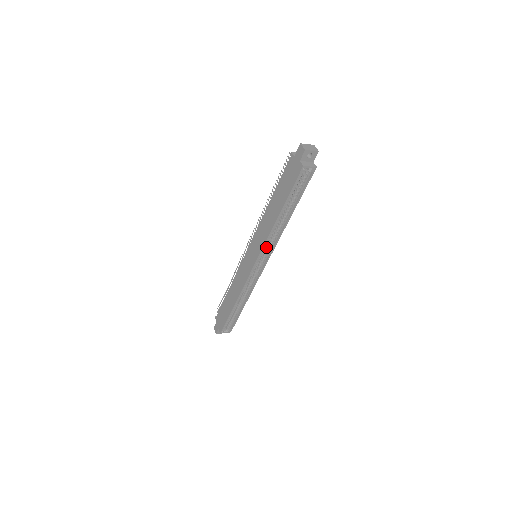
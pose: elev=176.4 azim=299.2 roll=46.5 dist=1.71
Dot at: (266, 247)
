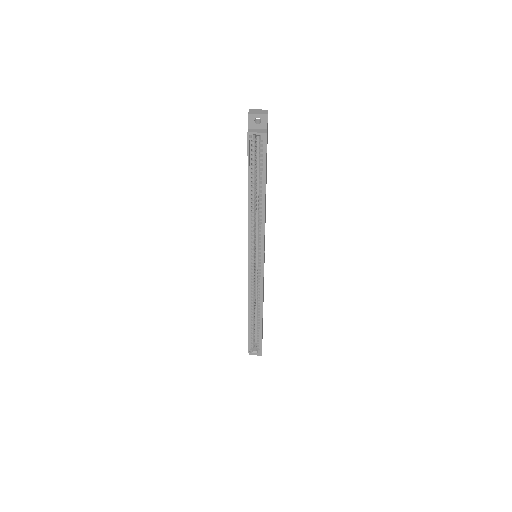
Dot at: occluded
